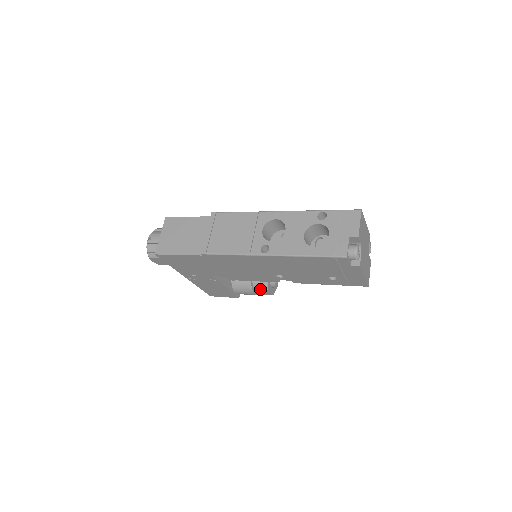
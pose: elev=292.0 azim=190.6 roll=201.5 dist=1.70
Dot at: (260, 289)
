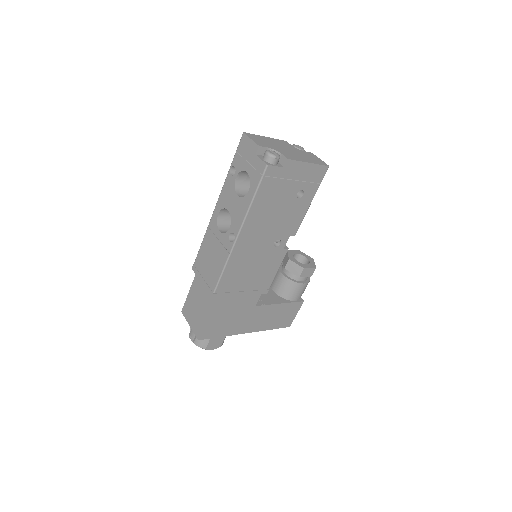
Dot at: (300, 275)
